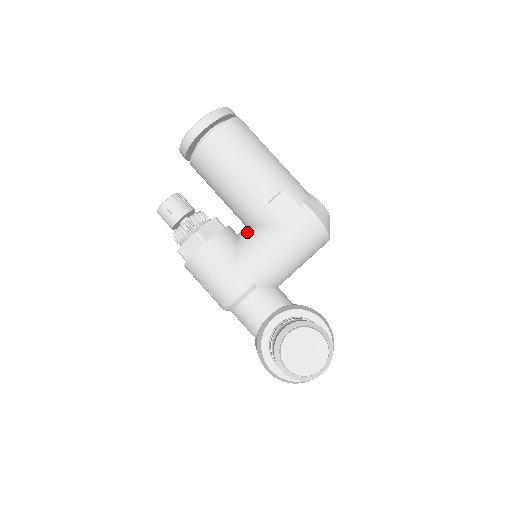
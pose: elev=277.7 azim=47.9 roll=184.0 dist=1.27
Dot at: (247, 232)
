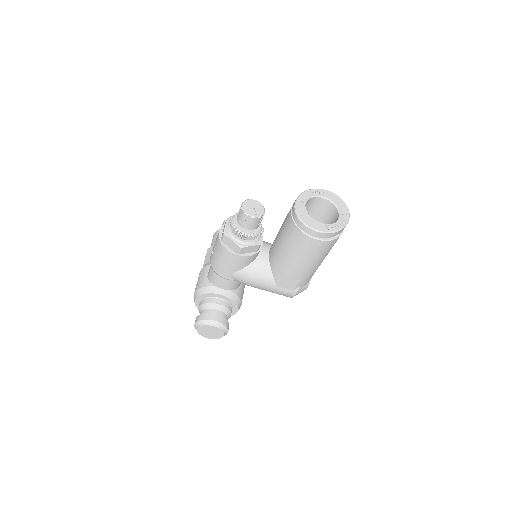
Dot at: (262, 264)
